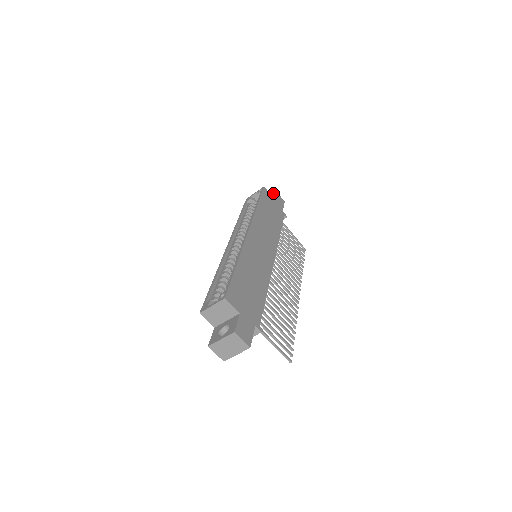
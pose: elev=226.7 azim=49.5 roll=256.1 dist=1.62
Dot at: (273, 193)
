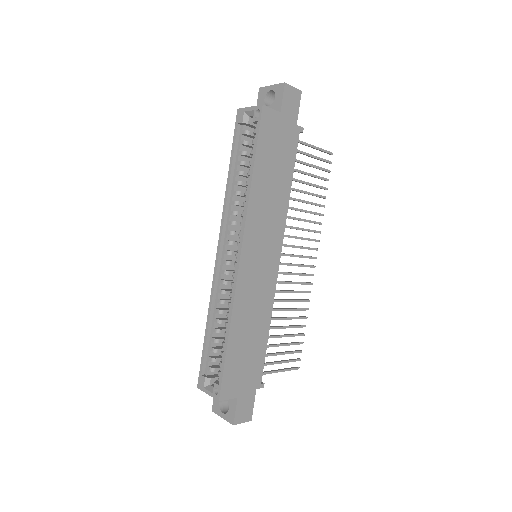
Dot at: (281, 91)
